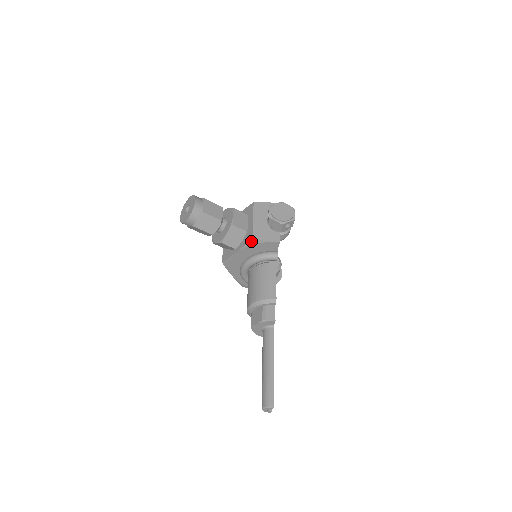
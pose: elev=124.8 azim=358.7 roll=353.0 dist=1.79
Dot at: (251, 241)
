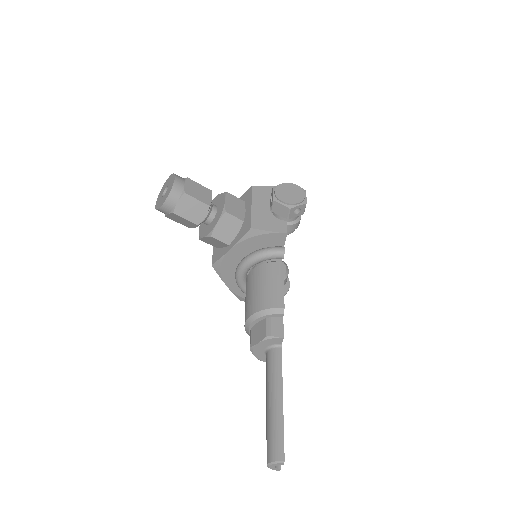
Dot at: (249, 232)
